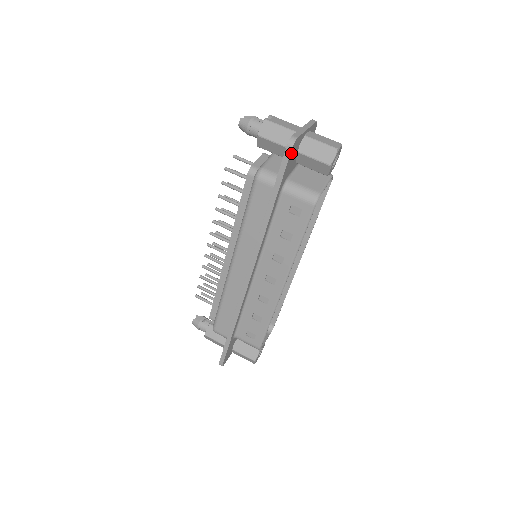
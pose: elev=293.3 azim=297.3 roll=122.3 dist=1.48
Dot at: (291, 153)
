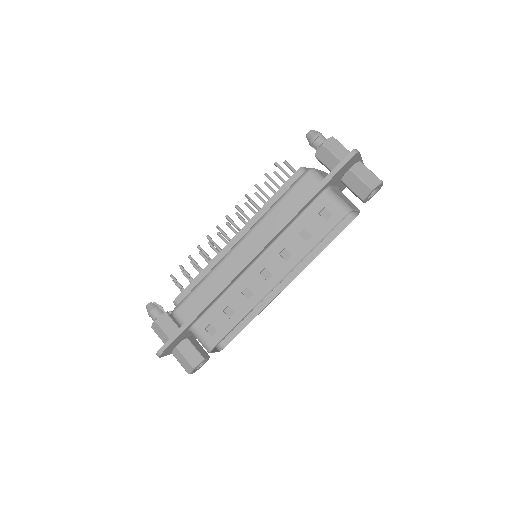
Dot at: (349, 161)
